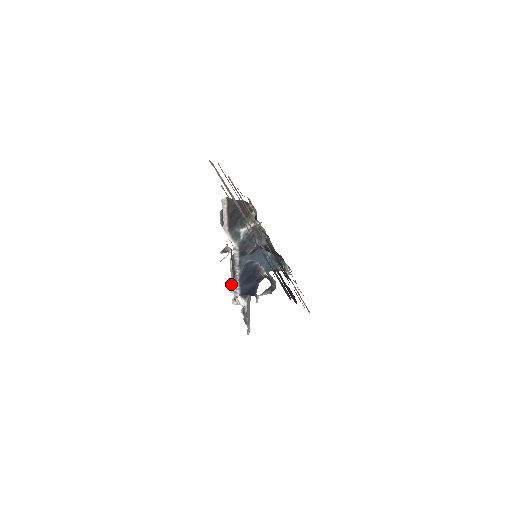
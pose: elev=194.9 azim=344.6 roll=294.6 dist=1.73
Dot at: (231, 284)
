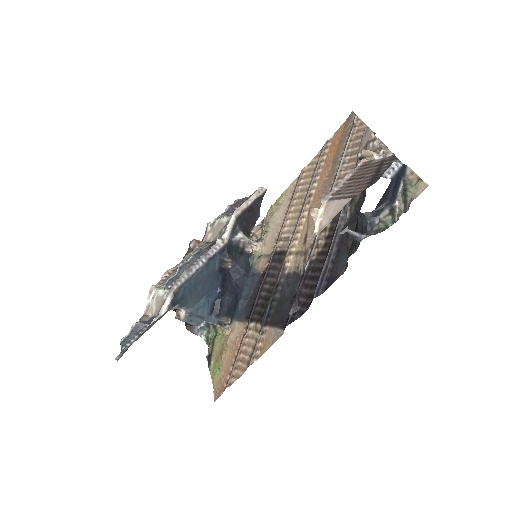
Dot at: (331, 192)
